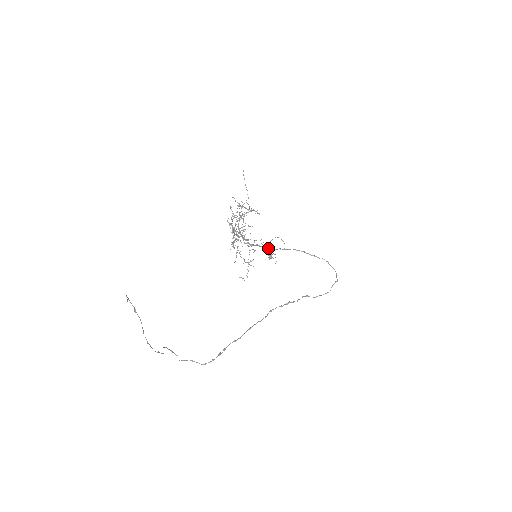
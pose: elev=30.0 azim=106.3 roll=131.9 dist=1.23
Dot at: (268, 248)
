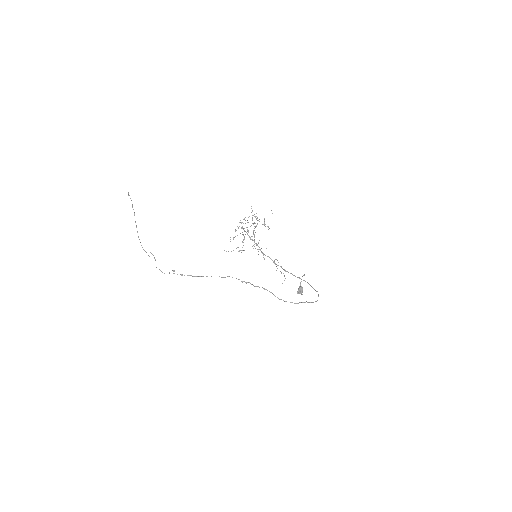
Dot at: occluded
